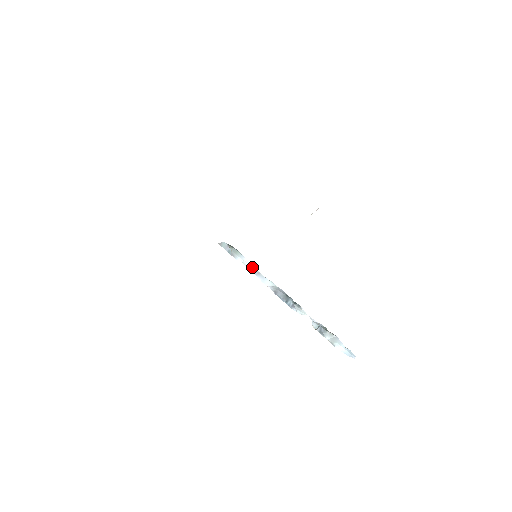
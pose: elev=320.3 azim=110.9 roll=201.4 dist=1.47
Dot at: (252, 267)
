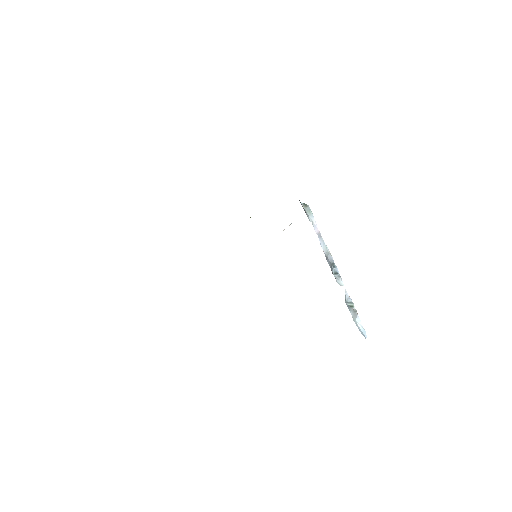
Dot at: (317, 229)
